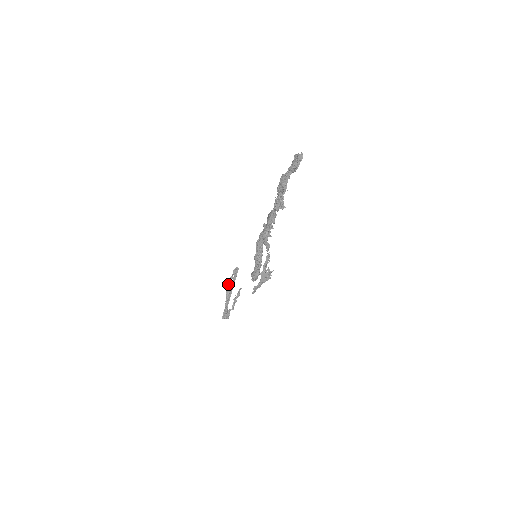
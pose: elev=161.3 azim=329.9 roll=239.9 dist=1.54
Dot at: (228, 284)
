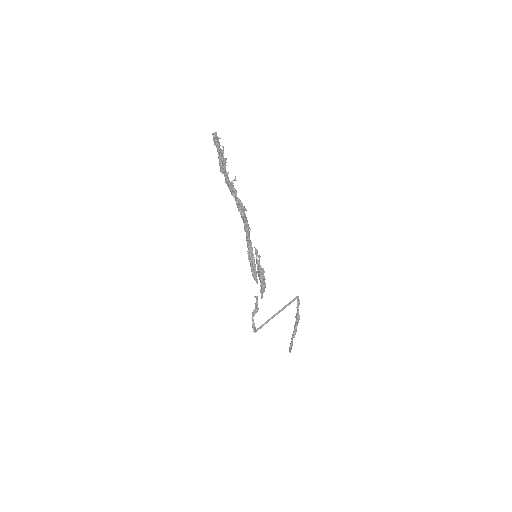
Dot at: (296, 316)
